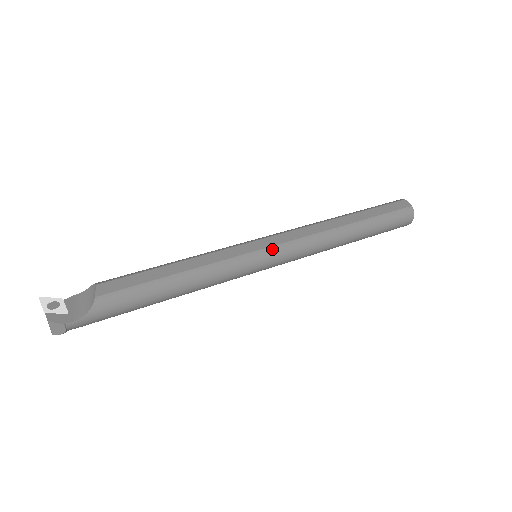
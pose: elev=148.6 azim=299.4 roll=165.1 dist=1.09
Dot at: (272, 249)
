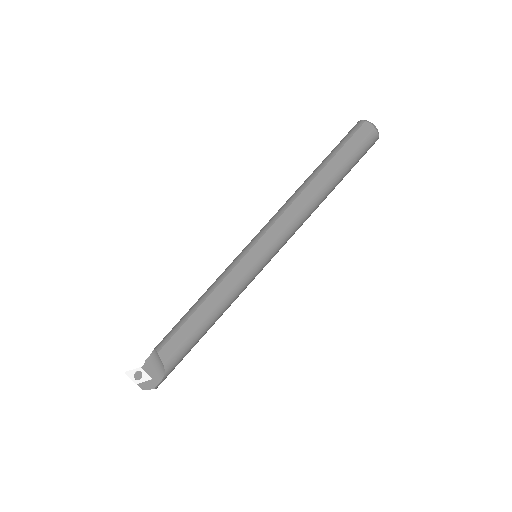
Dot at: (267, 251)
